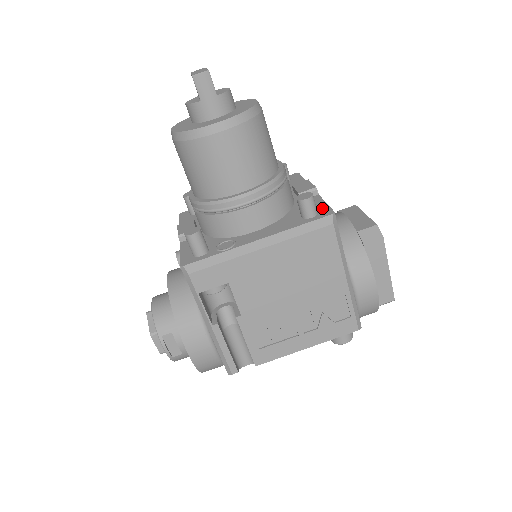
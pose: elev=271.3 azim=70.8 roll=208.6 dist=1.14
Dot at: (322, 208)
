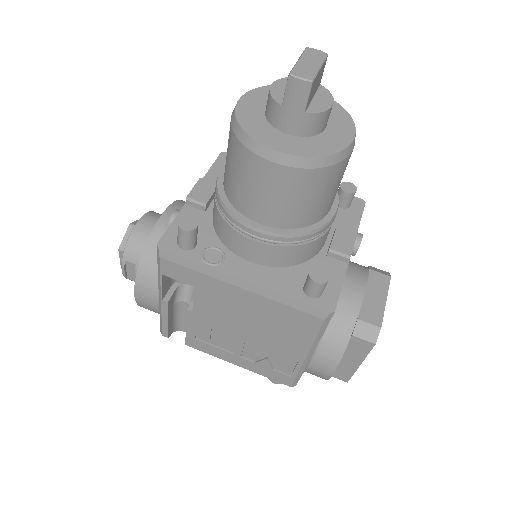
Dot at: (331, 292)
